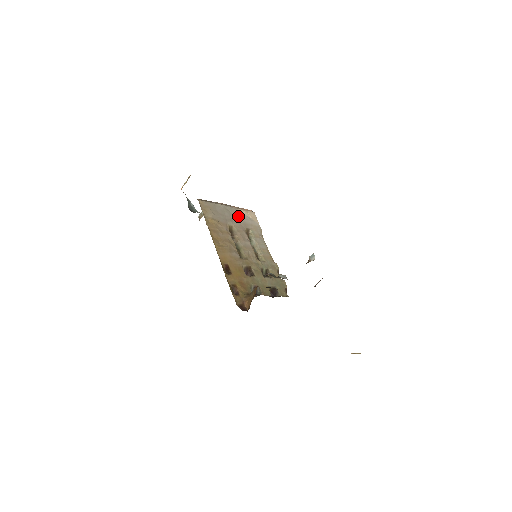
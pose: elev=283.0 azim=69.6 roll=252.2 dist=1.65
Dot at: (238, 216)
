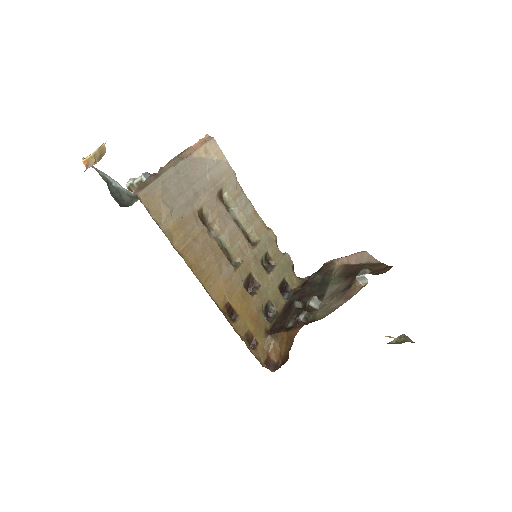
Dot at: (199, 173)
